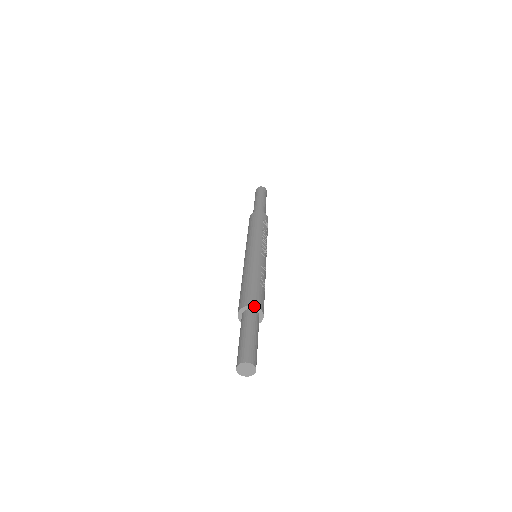
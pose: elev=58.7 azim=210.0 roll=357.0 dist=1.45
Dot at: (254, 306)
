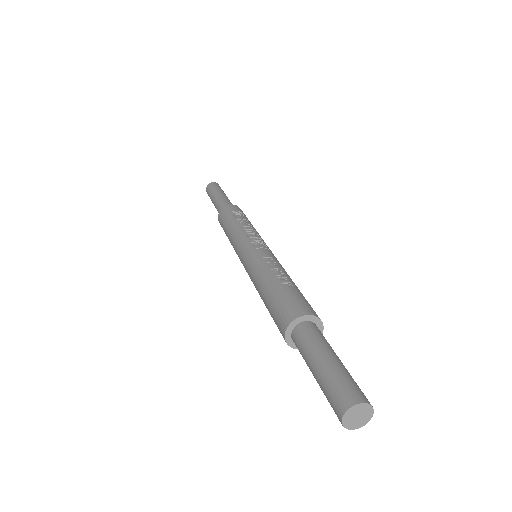
Dot at: (295, 319)
